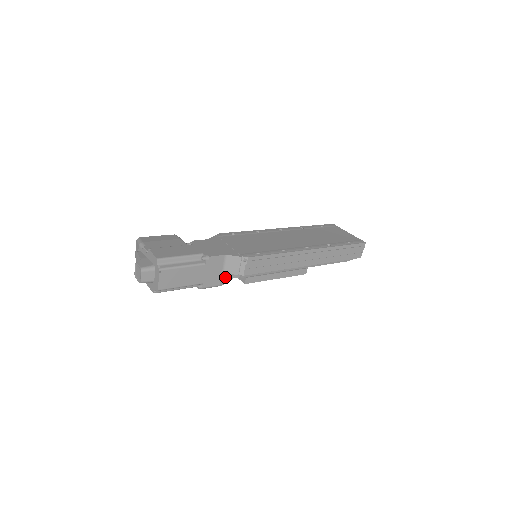
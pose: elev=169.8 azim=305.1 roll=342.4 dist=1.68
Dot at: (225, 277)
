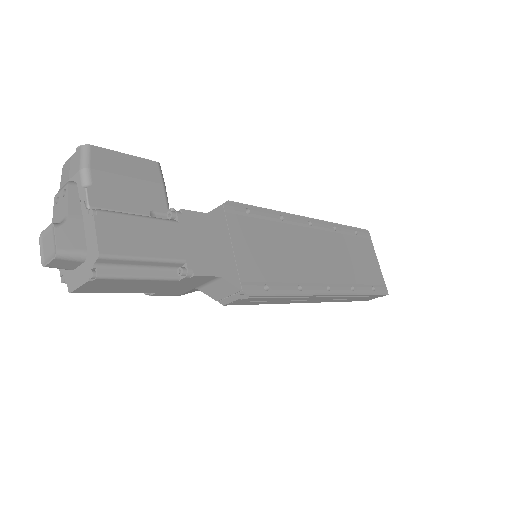
Dot at: (195, 289)
